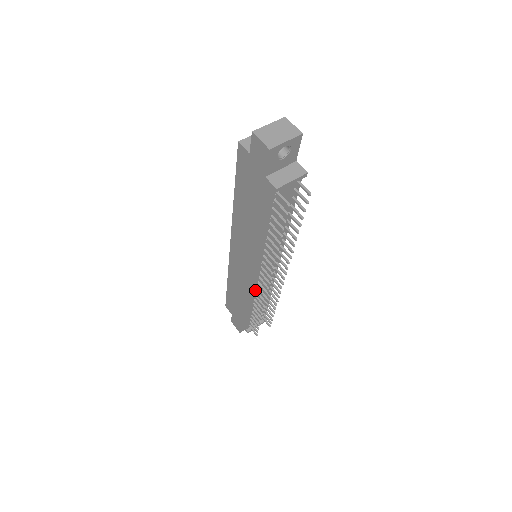
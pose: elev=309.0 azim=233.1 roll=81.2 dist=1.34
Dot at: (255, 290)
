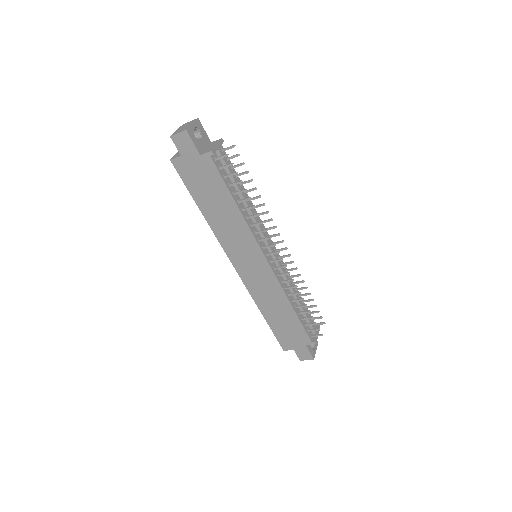
Dot at: (279, 280)
